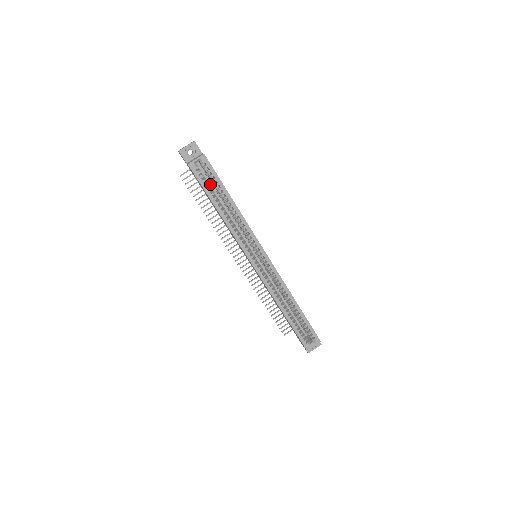
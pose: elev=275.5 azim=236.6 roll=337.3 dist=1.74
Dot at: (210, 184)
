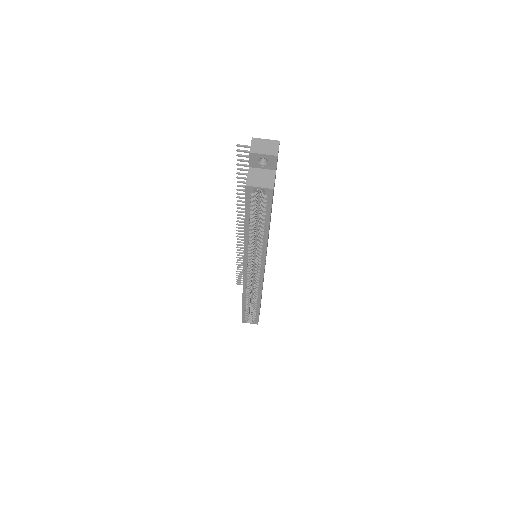
Dot at: occluded
